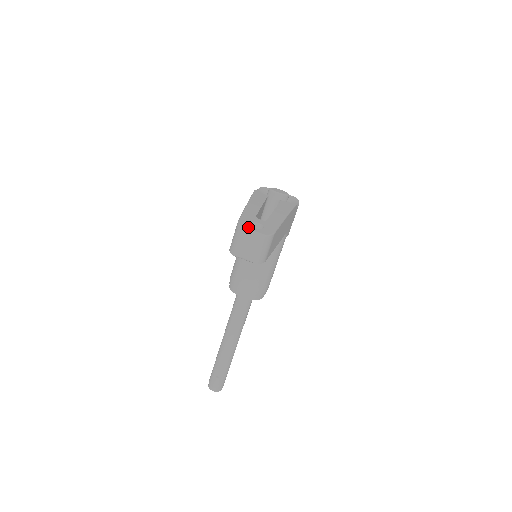
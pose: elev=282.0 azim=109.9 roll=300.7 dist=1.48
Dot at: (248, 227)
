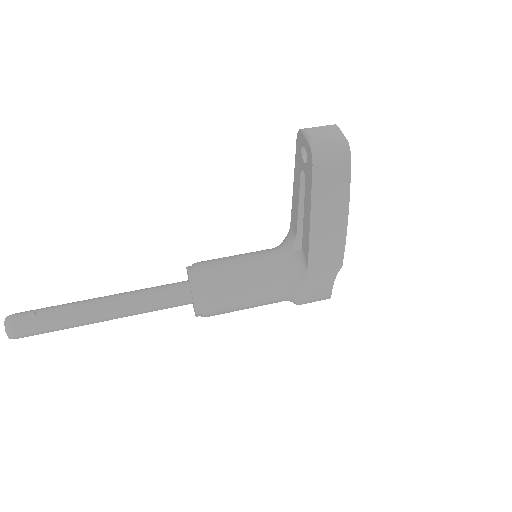
Dot at: occluded
